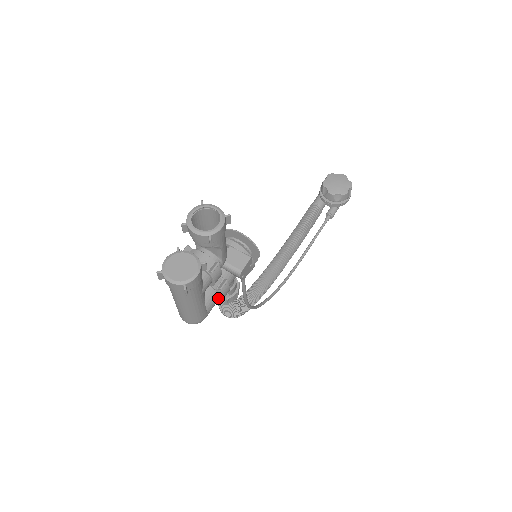
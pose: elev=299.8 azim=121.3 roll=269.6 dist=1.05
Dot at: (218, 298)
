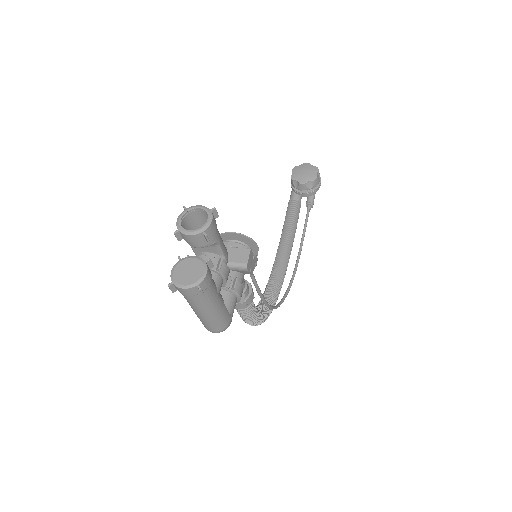
Dot at: (235, 299)
